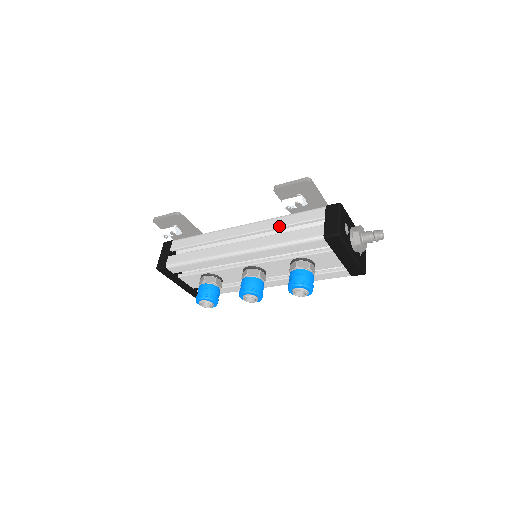
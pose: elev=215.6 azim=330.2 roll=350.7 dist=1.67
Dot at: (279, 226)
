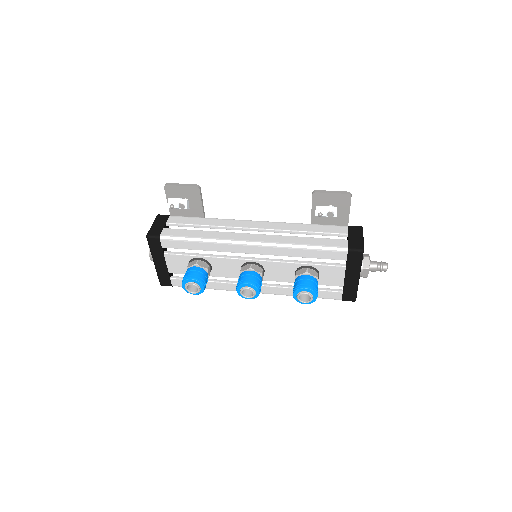
Dot at: (300, 230)
